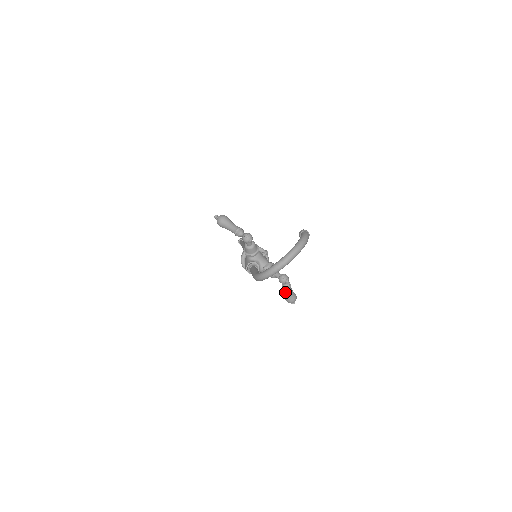
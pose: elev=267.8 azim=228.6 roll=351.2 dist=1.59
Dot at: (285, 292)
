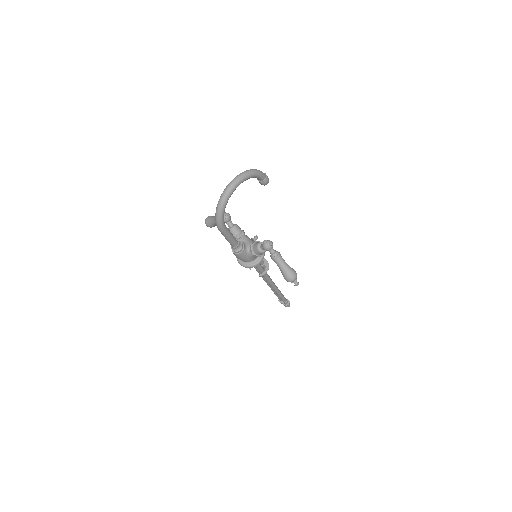
Dot at: (277, 265)
